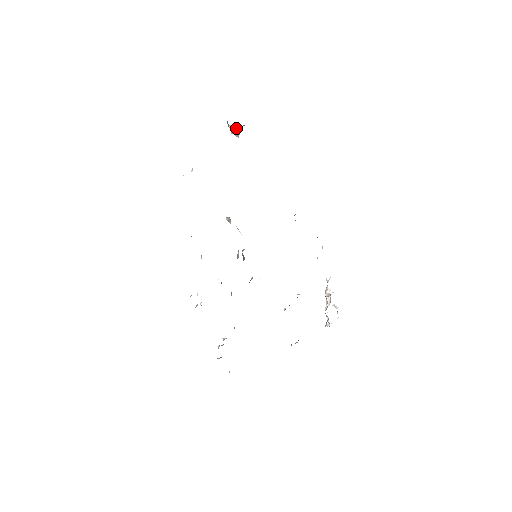
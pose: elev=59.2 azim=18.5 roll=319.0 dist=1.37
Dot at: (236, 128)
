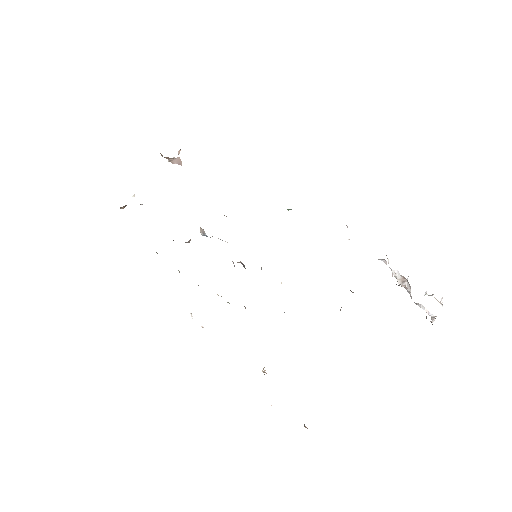
Dot at: (175, 158)
